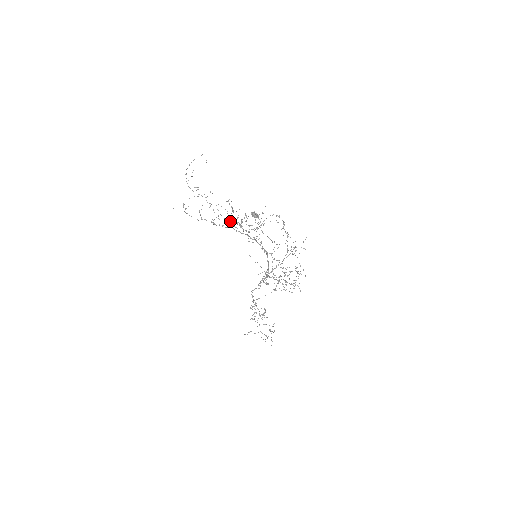
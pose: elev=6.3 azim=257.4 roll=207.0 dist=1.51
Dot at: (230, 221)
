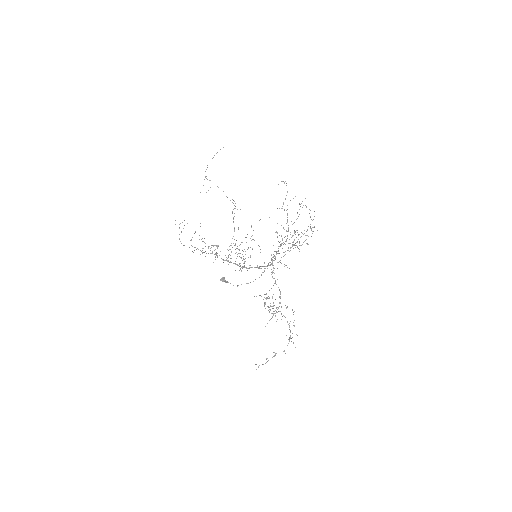
Dot at: (215, 257)
